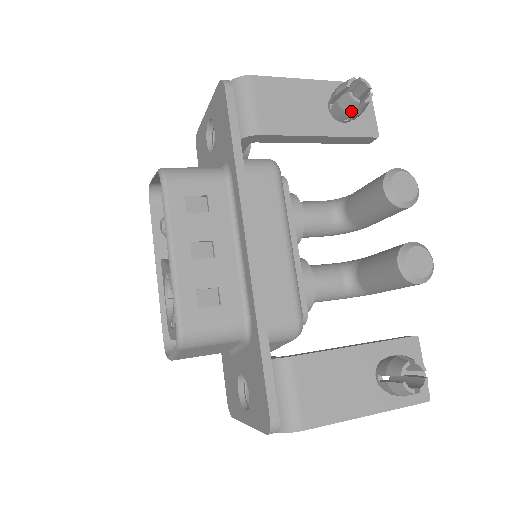
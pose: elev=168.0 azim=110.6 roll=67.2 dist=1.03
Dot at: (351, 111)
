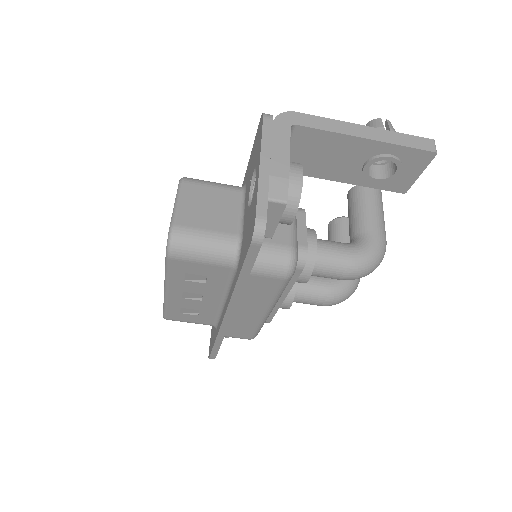
Dot at: occluded
